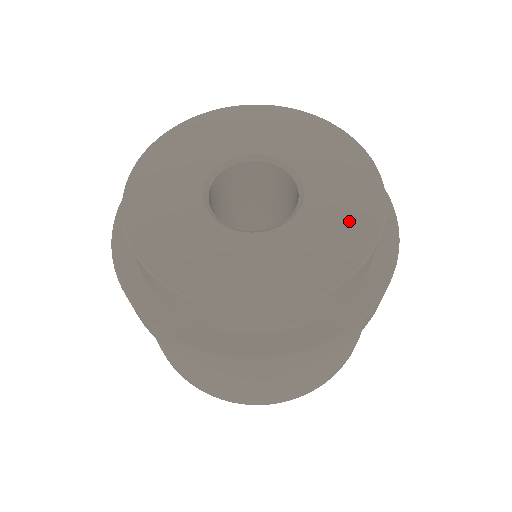
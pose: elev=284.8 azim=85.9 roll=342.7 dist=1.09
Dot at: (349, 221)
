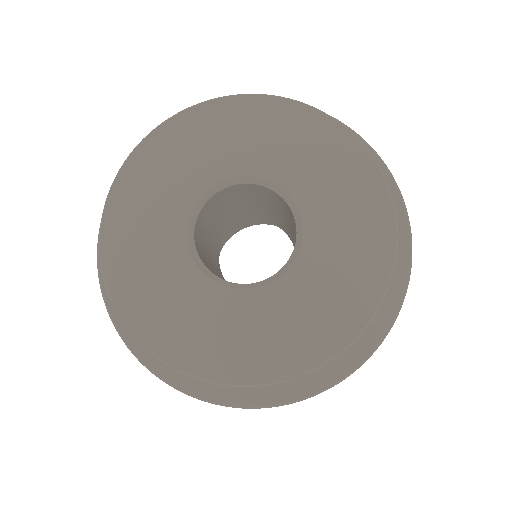
Dot at: (354, 269)
